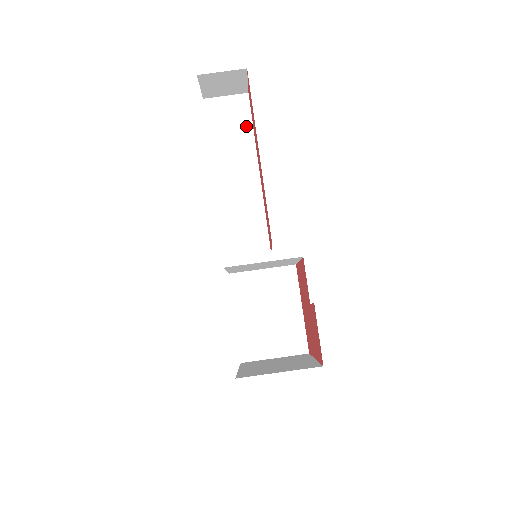
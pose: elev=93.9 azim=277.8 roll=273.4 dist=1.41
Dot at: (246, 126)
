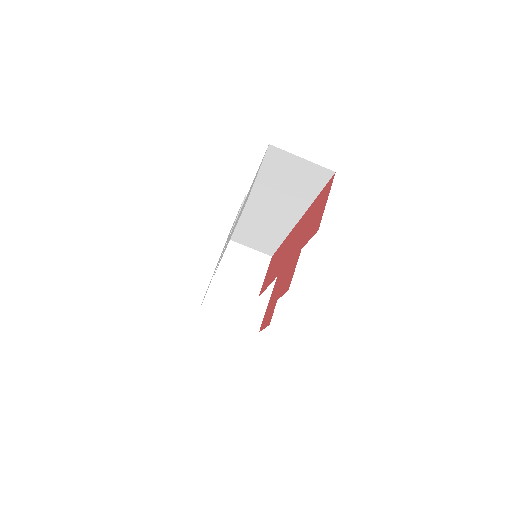
Dot at: (308, 193)
